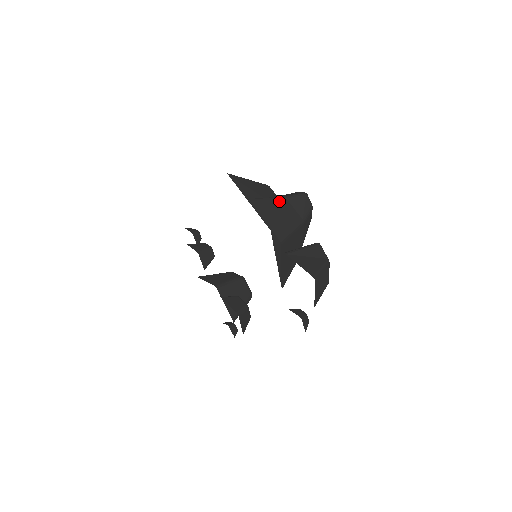
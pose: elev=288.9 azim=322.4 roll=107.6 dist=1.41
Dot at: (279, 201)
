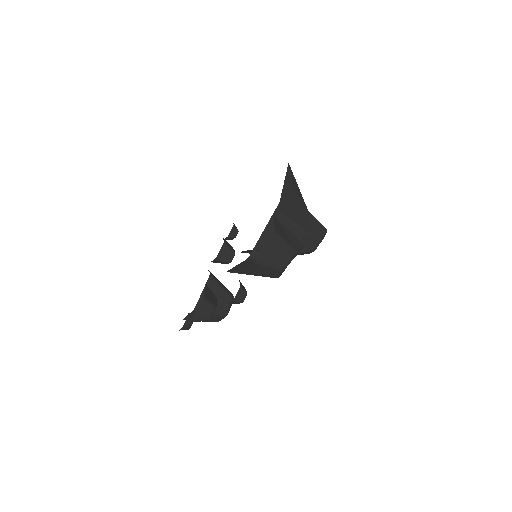
Dot at: (304, 207)
